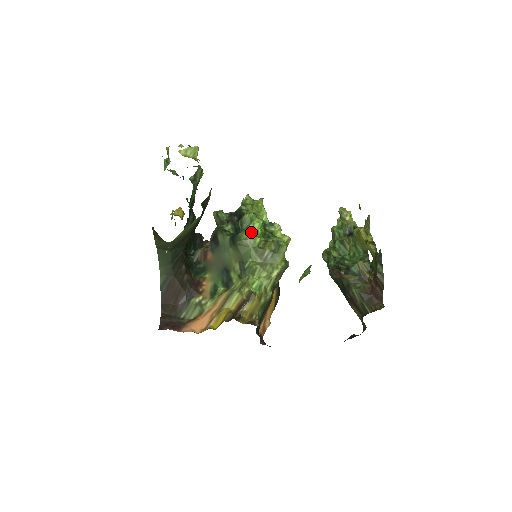
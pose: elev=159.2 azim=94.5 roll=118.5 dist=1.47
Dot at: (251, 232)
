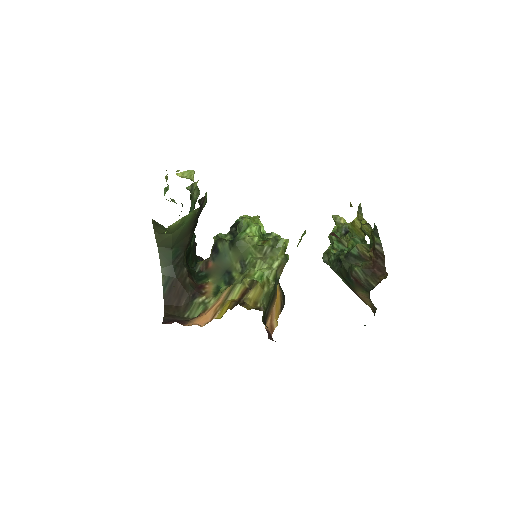
Dot at: (249, 234)
